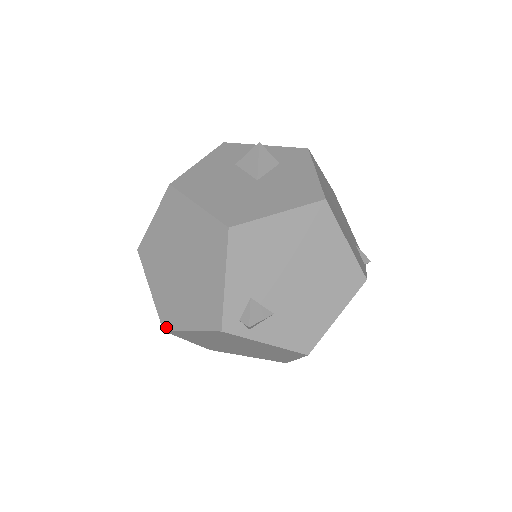
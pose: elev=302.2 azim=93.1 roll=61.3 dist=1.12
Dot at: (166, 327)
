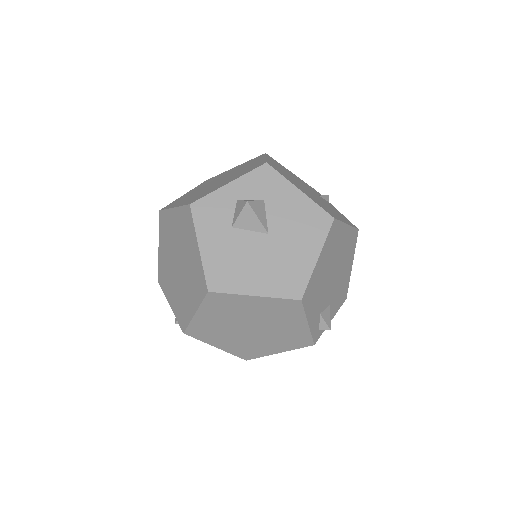
Dot at: (249, 358)
